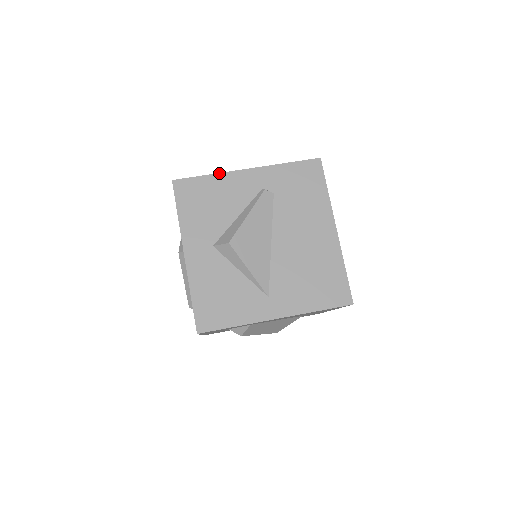
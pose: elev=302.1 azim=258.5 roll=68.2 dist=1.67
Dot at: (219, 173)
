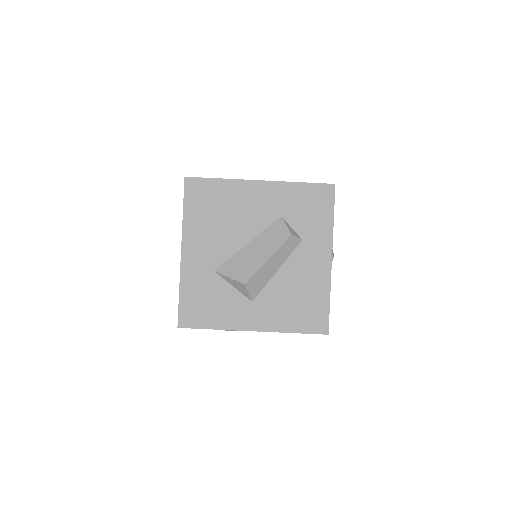
Dot at: occluded
